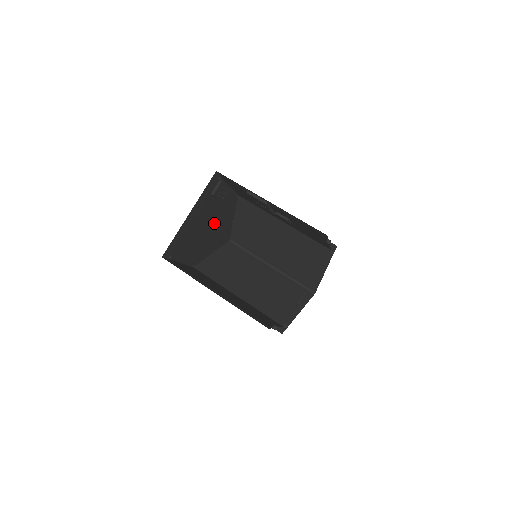
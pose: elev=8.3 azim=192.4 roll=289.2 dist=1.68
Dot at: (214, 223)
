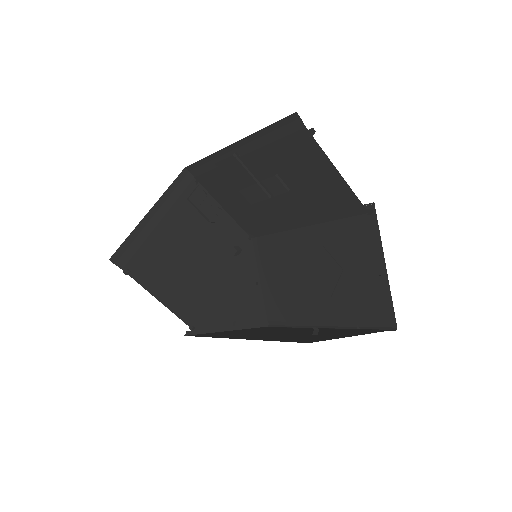
Dot at: (214, 262)
